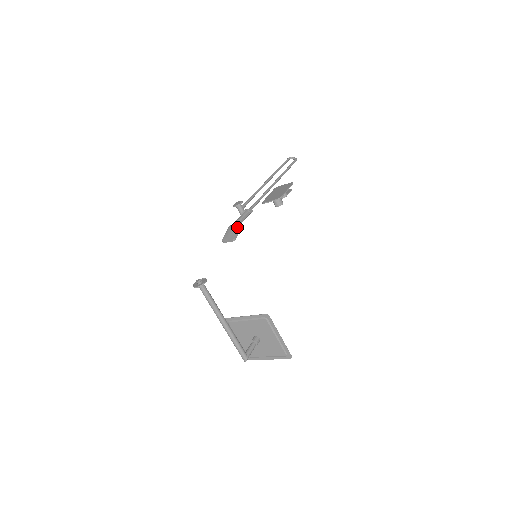
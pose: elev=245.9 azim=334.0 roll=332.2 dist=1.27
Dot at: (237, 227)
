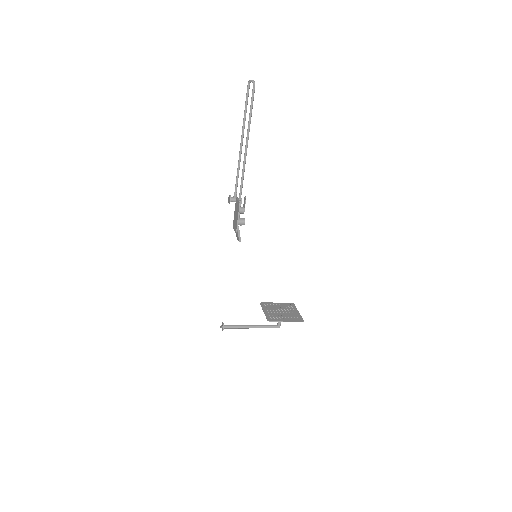
Dot at: occluded
